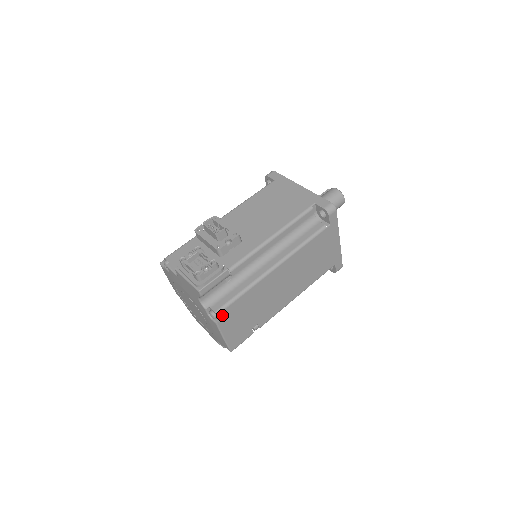
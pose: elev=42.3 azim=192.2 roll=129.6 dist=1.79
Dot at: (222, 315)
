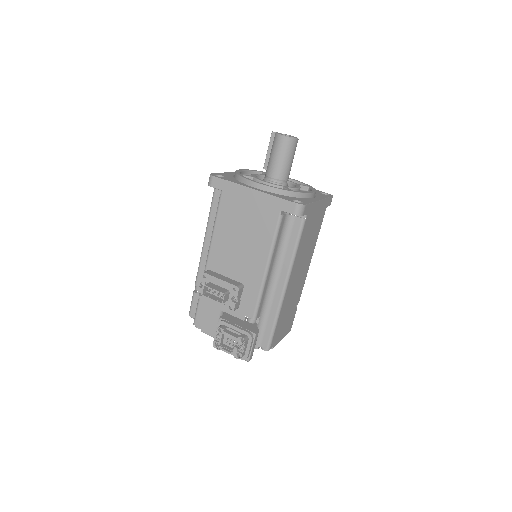
Dot at: (272, 344)
